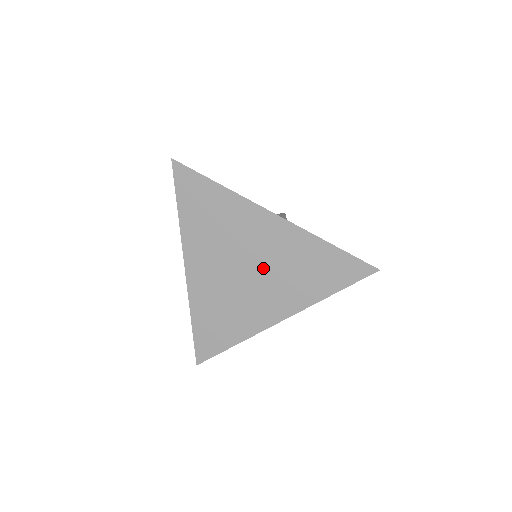
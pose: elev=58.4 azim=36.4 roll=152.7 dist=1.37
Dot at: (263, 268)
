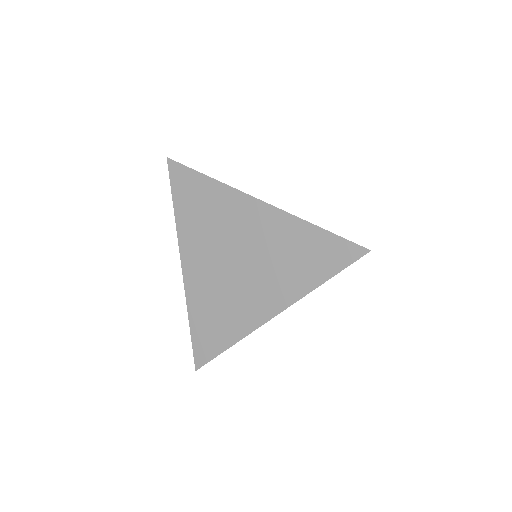
Dot at: (253, 259)
